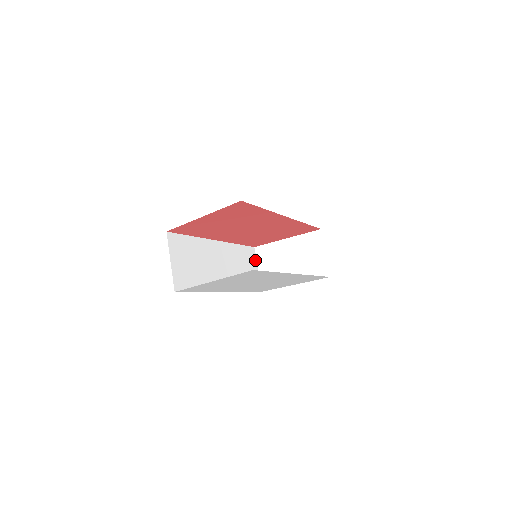
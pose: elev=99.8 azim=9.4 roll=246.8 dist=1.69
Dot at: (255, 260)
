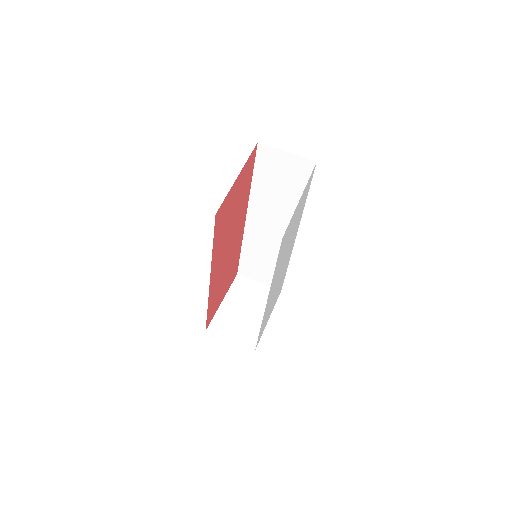
Dot at: (220, 335)
